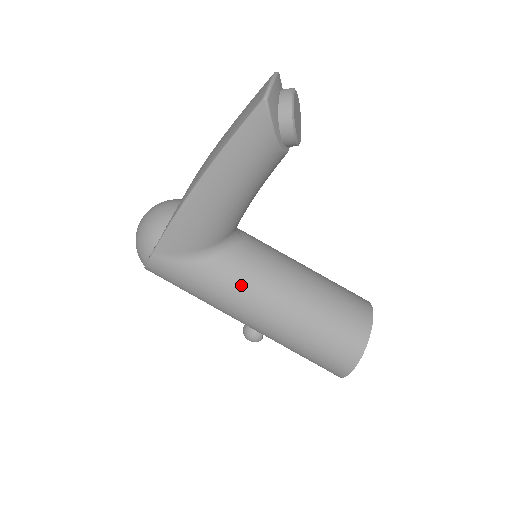
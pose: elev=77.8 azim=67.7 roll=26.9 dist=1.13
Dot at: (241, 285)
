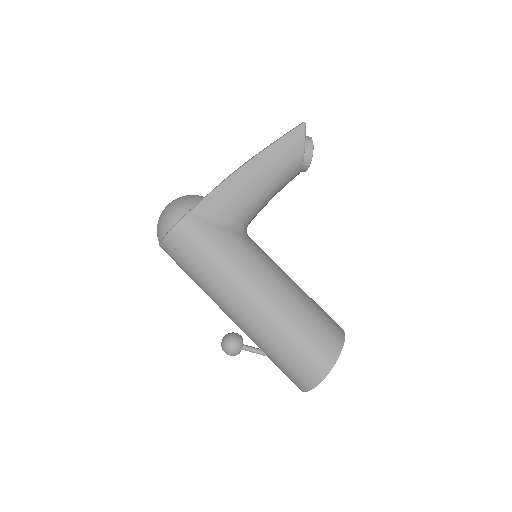
Dot at: (254, 258)
